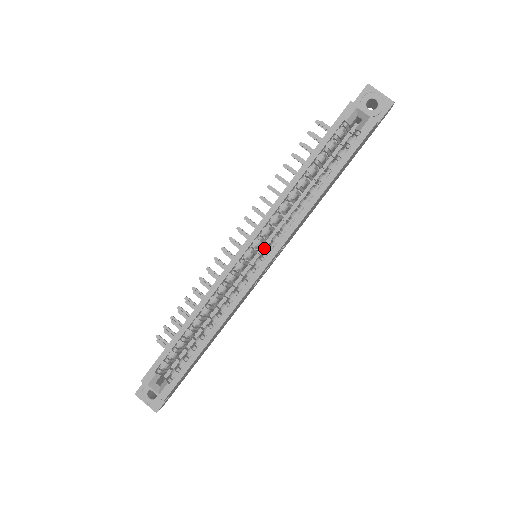
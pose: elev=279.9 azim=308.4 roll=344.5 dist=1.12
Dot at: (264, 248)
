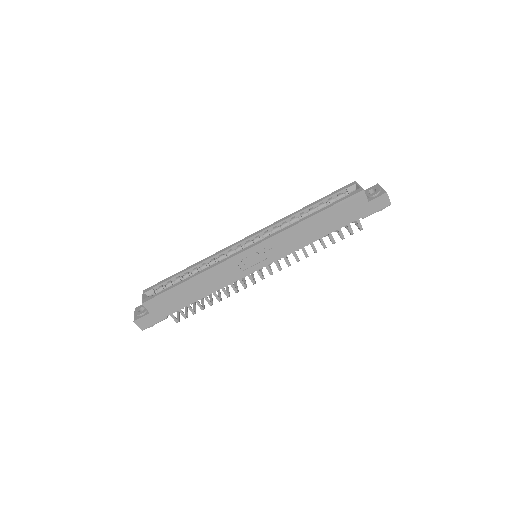
Dot at: occluded
